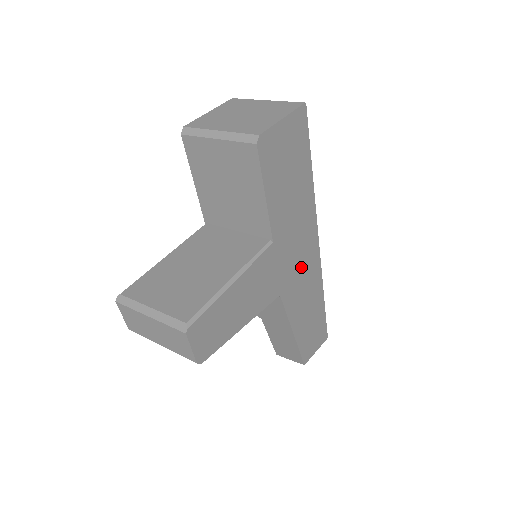
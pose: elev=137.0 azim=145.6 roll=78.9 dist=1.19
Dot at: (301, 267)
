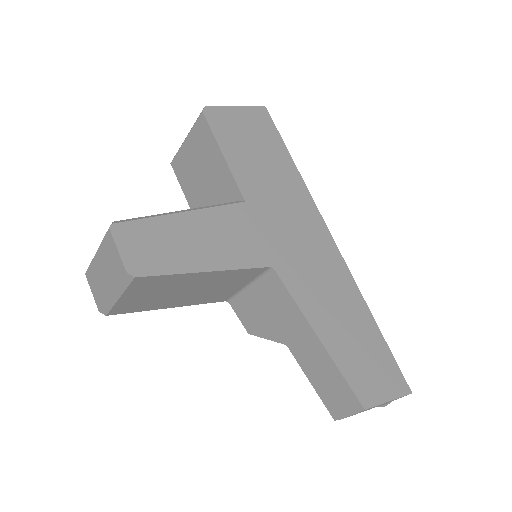
Dot at: (307, 252)
